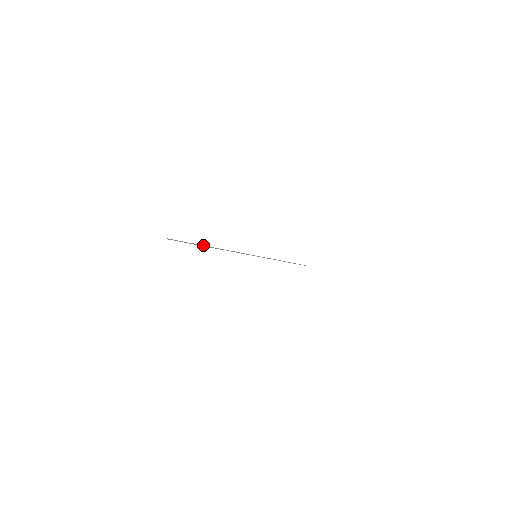
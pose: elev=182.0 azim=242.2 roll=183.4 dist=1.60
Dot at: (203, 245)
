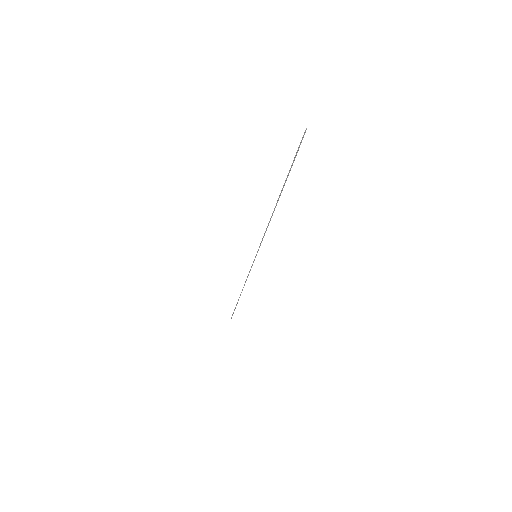
Dot at: (285, 182)
